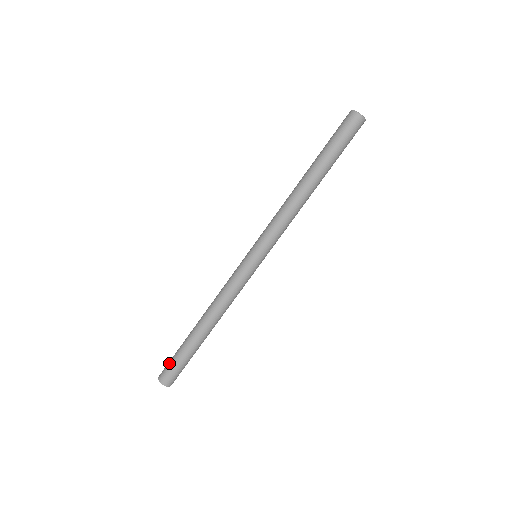
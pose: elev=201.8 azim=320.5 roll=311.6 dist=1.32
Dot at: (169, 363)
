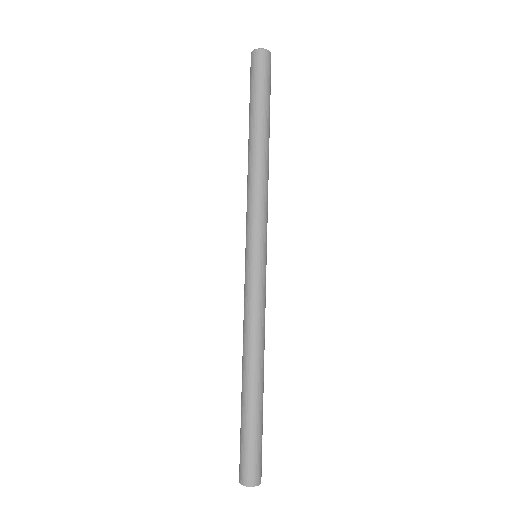
Dot at: (250, 455)
